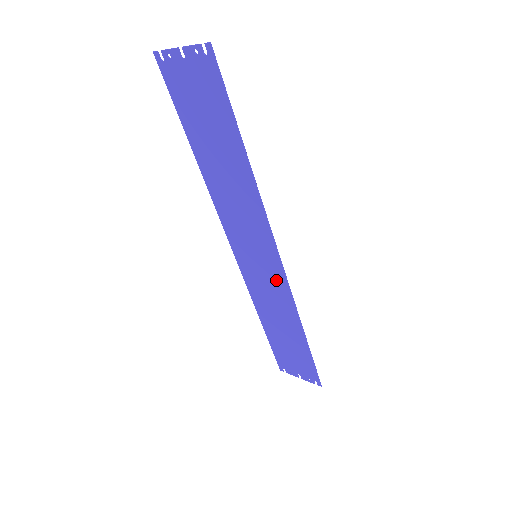
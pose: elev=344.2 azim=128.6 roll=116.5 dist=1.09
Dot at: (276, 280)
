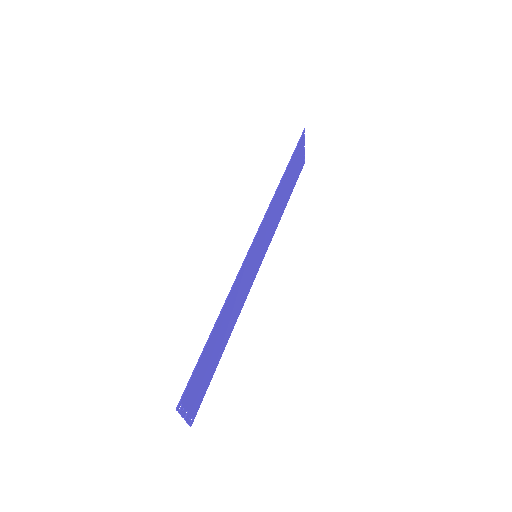
Dot at: (246, 267)
